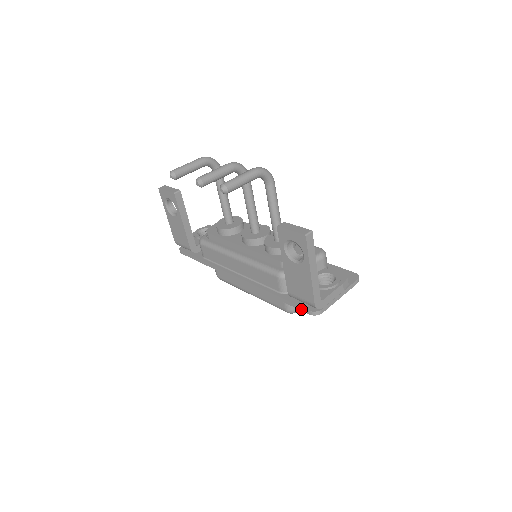
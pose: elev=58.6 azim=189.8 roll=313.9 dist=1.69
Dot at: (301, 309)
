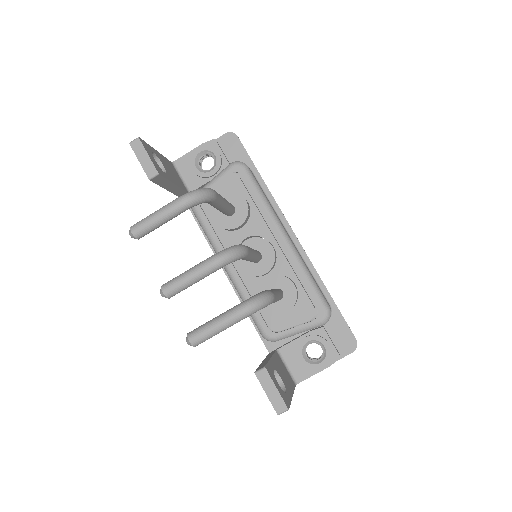
Dot at: occluded
